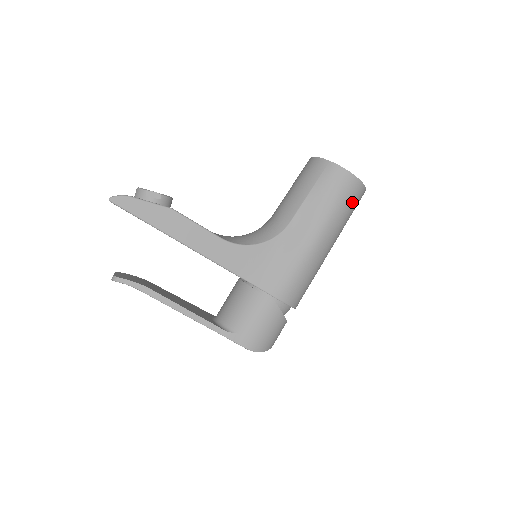
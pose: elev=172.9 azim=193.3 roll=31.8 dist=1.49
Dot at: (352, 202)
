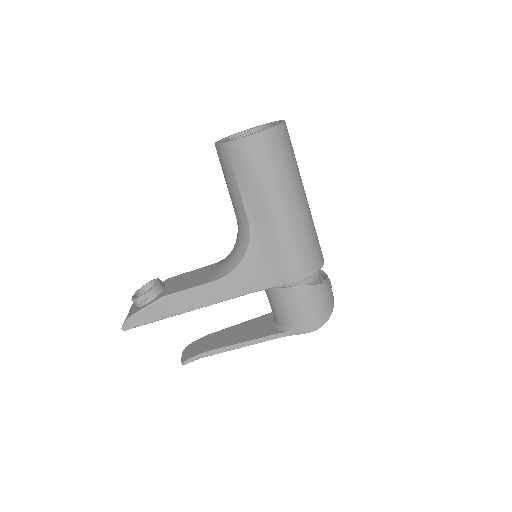
Dot at: (279, 152)
